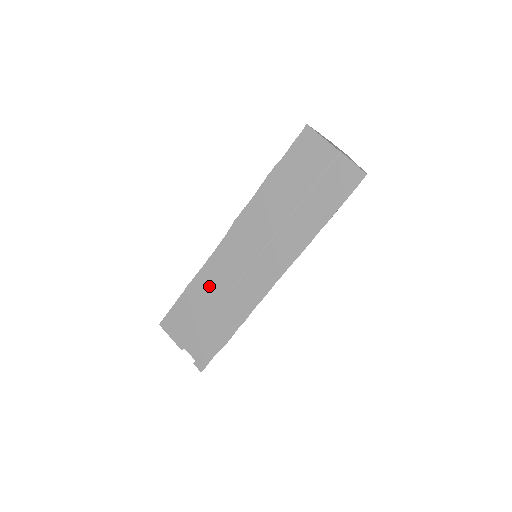
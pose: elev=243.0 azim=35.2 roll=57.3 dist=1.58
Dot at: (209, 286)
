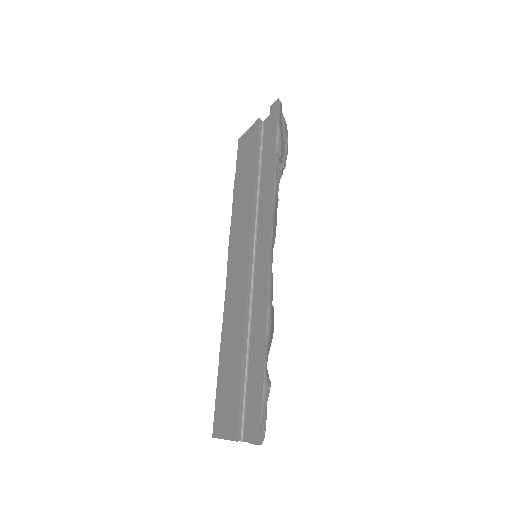
Dot at: (232, 329)
